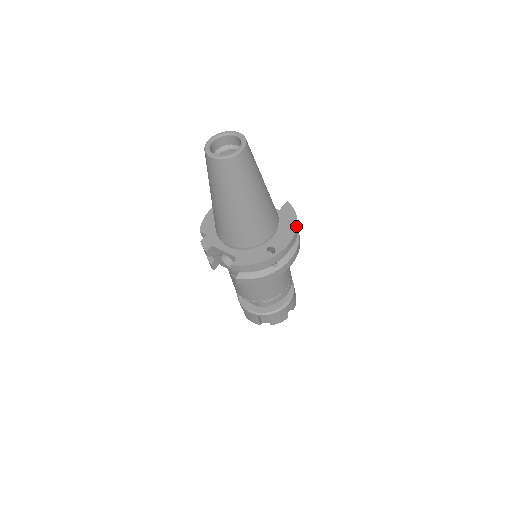
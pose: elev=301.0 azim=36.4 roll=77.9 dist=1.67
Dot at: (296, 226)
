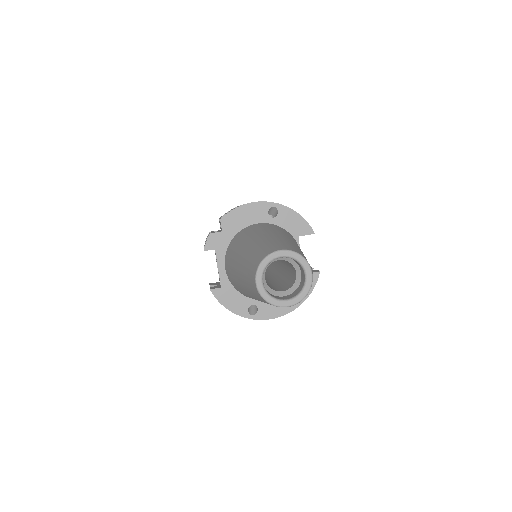
Dot at: occluded
